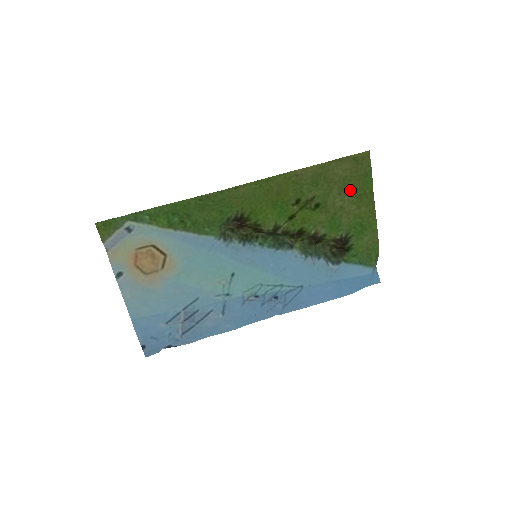
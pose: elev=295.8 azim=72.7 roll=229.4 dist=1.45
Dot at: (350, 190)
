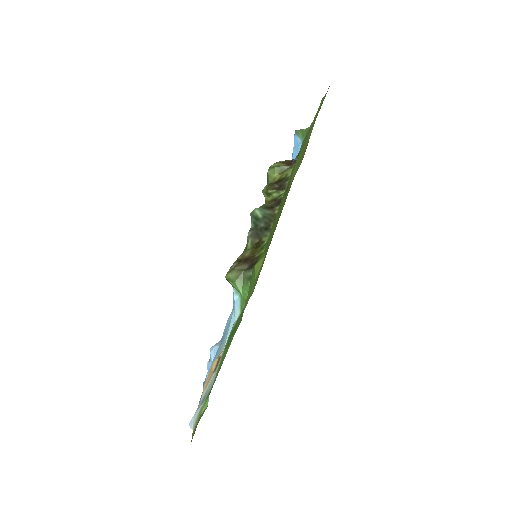
Dot at: occluded
